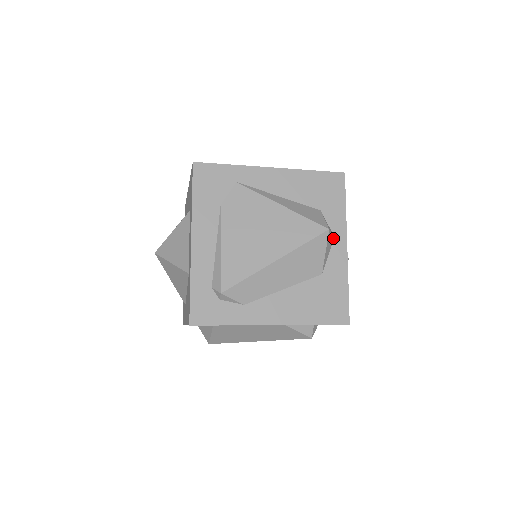
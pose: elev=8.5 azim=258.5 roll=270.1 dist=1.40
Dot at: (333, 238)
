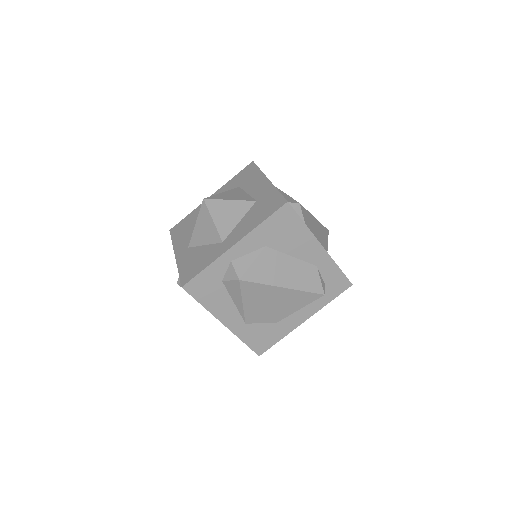
Dot at: occluded
